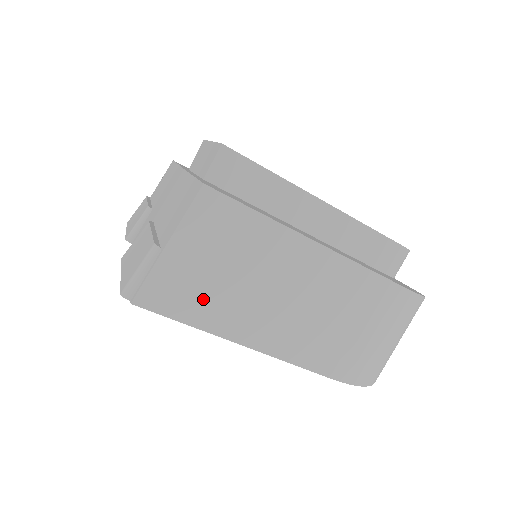
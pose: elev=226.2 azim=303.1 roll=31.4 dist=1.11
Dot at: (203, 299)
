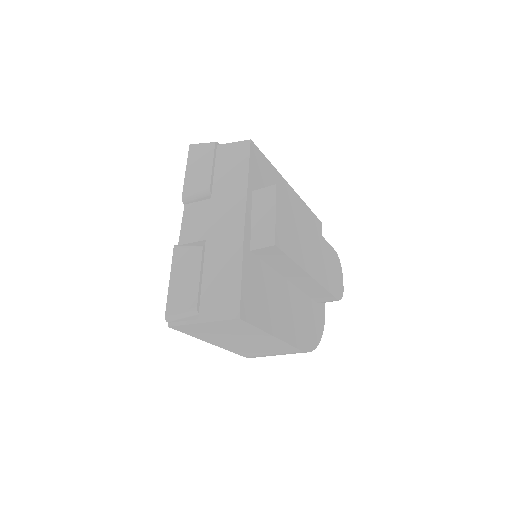
Dot at: (205, 334)
